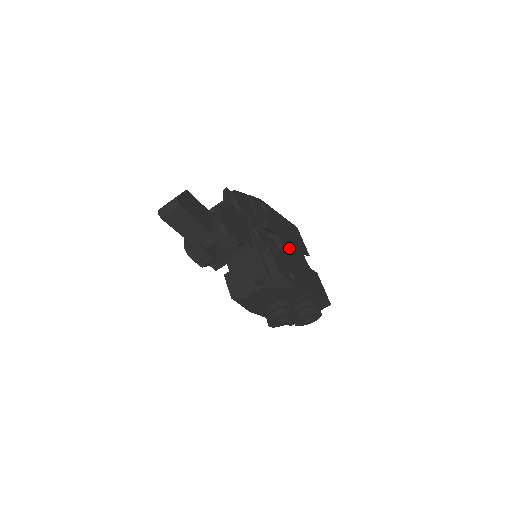
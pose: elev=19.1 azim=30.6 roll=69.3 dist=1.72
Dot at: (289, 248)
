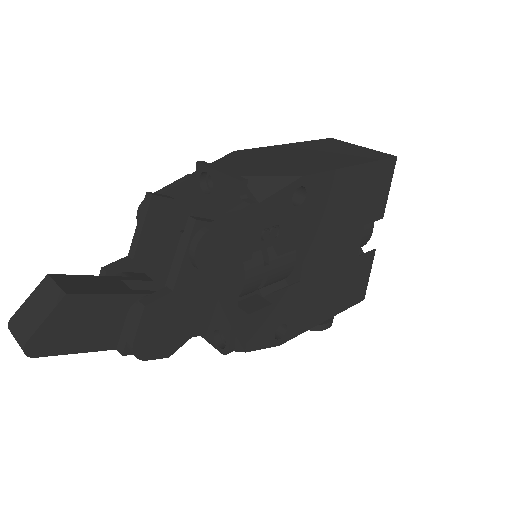
Dot at: (321, 256)
